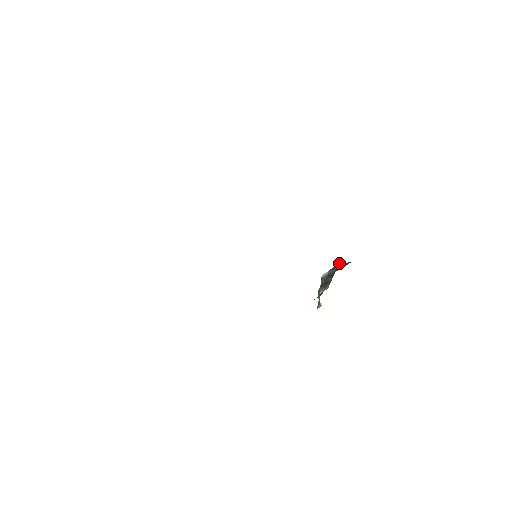
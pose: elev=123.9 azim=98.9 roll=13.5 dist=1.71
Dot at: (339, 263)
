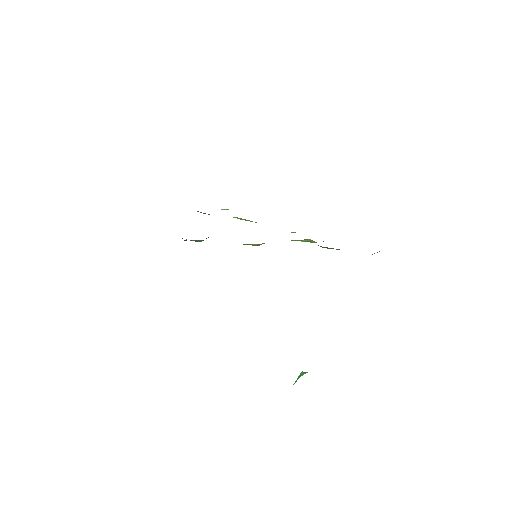
Dot at: occluded
